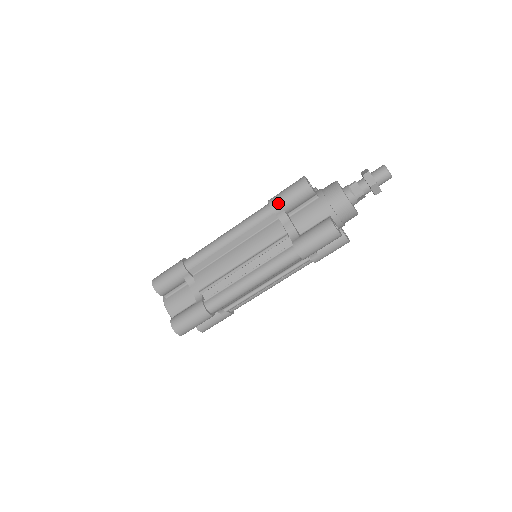
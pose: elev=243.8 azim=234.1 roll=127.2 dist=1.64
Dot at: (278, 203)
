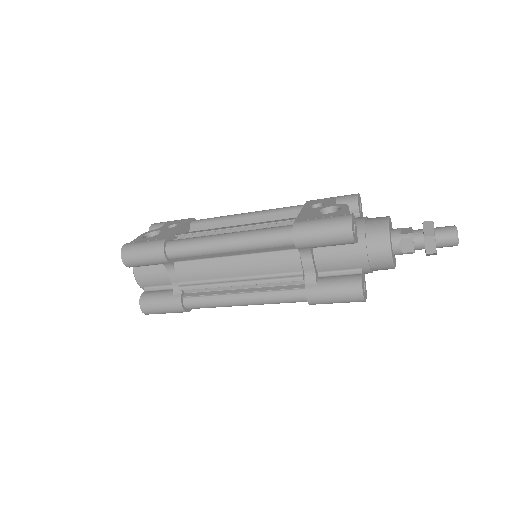
Dot at: (305, 240)
